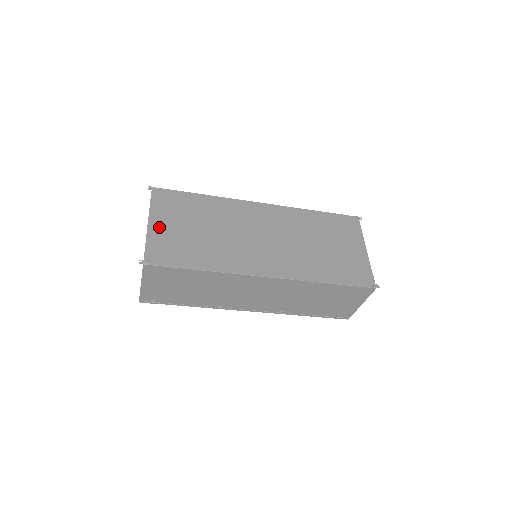
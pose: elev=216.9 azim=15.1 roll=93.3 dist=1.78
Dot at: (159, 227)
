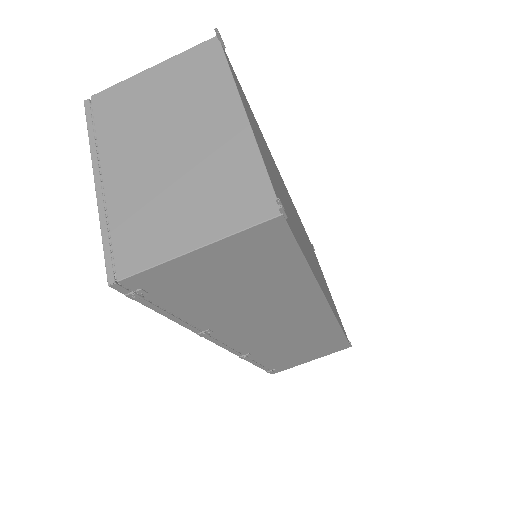
Dot at: (257, 137)
